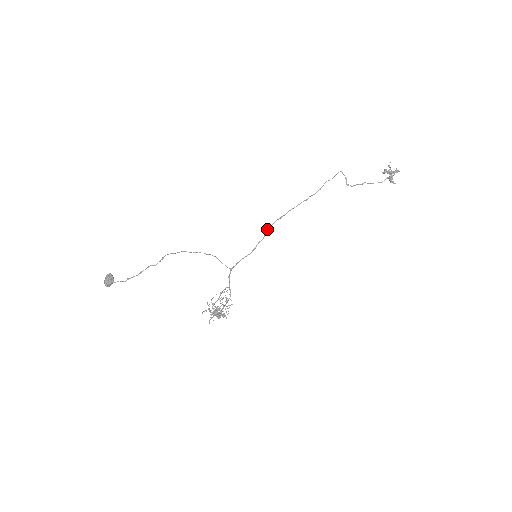
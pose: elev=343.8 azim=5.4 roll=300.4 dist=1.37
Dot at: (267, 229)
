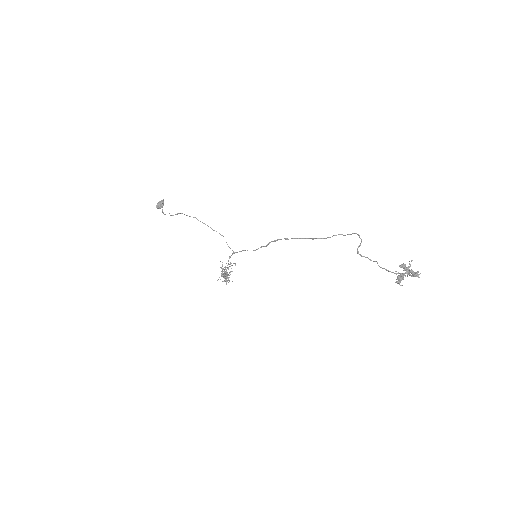
Dot at: (272, 241)
